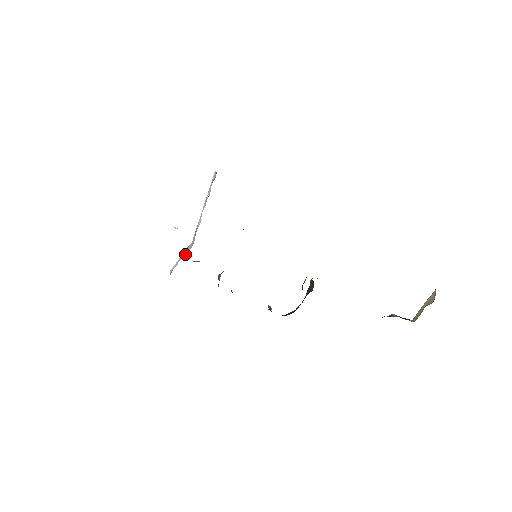
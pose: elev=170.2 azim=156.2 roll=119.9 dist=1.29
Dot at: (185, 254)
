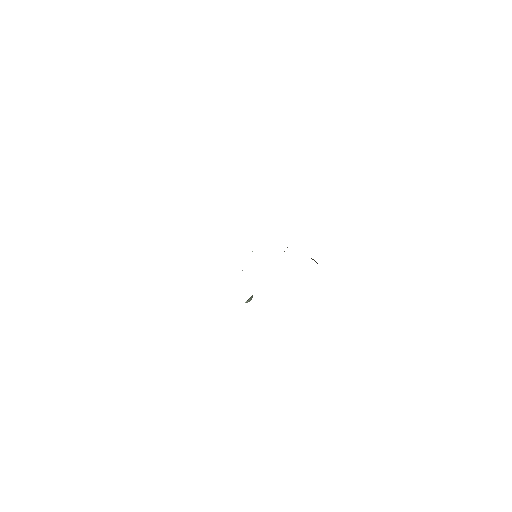
Dot at: occluded
